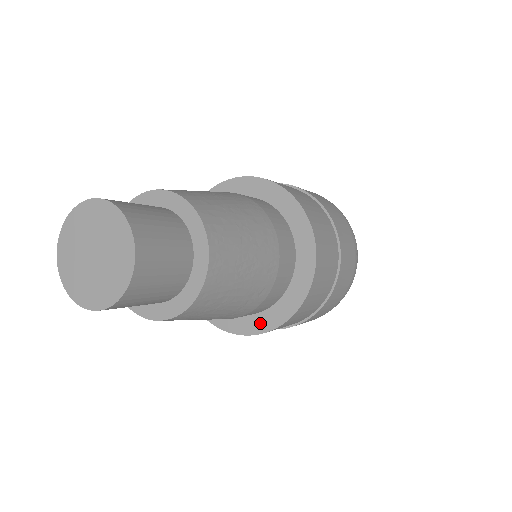
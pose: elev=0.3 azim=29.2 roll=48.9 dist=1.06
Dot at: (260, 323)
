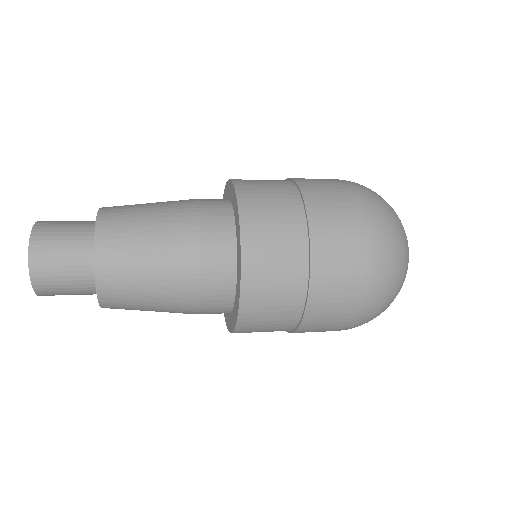
Dot at: occluded
